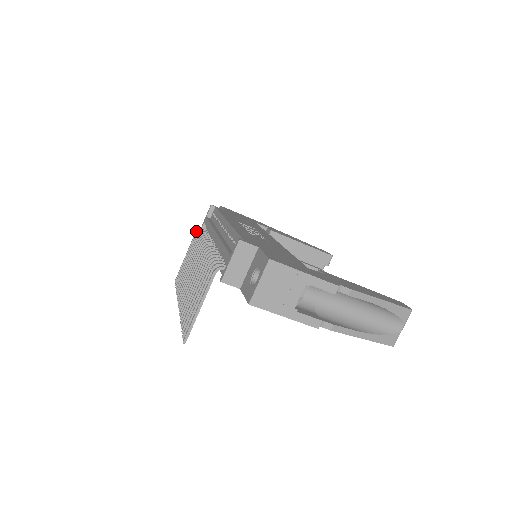
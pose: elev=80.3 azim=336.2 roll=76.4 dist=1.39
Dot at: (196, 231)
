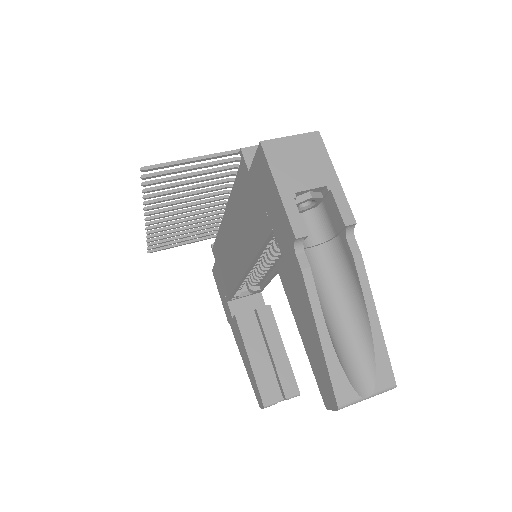
Dot at: (213, 235)
